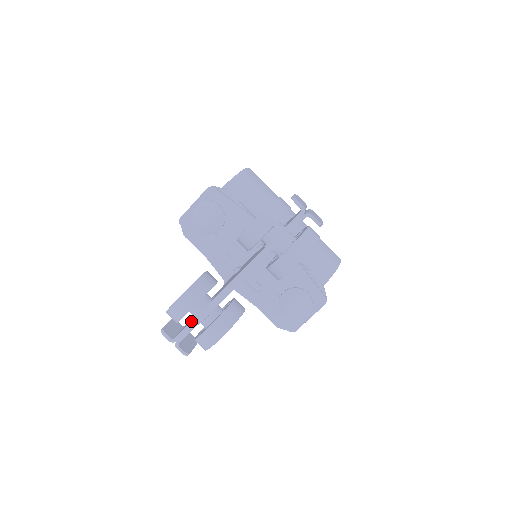
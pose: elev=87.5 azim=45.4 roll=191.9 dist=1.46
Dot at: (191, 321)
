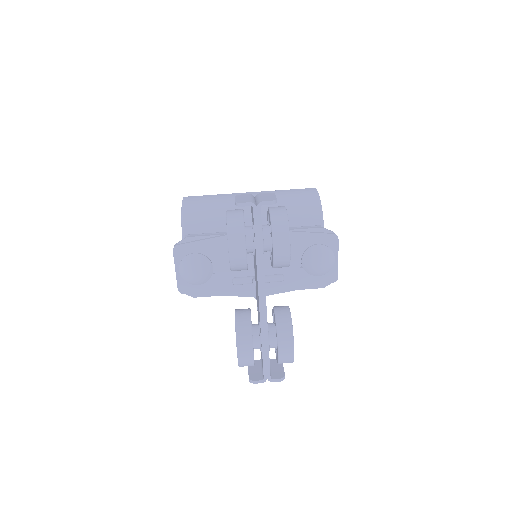
Dot at: (262, 356)
